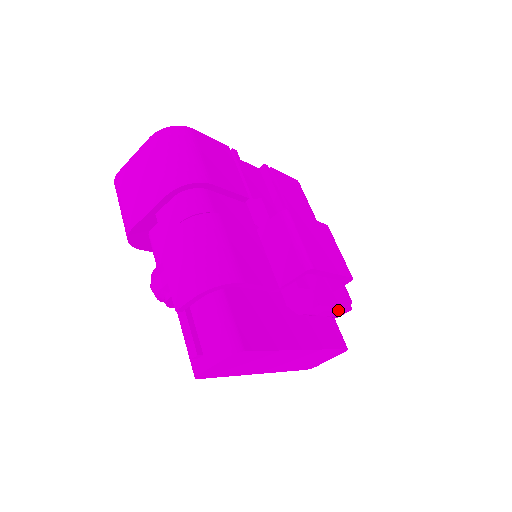
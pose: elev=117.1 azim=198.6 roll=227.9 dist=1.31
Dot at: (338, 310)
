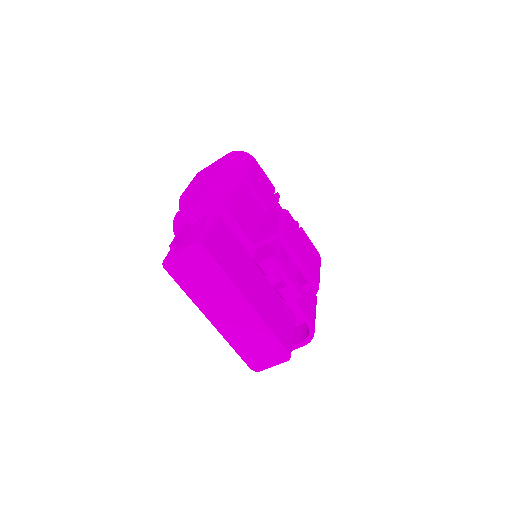
Dot at: (289, 285)
